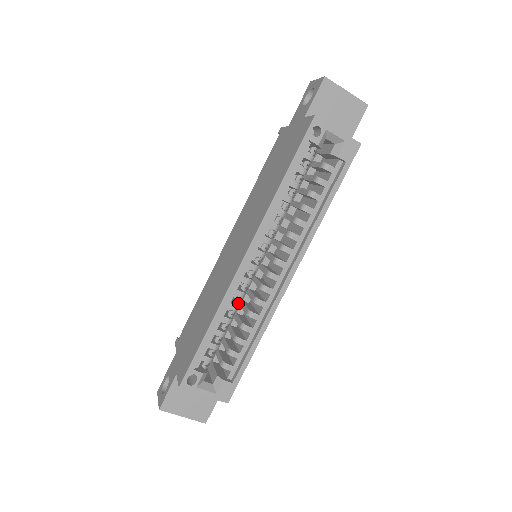
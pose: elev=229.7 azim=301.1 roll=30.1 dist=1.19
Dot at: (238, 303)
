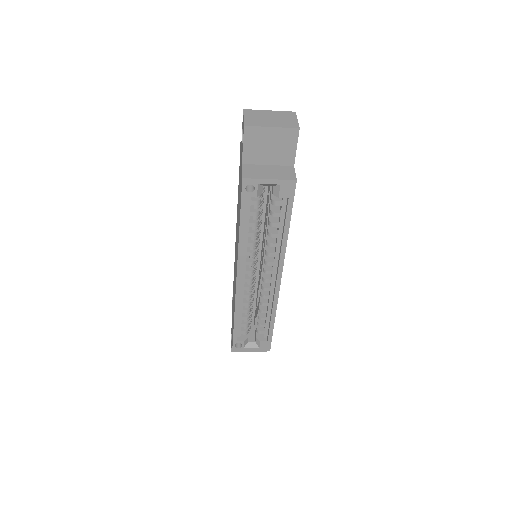
Dot at: (249, 300)
